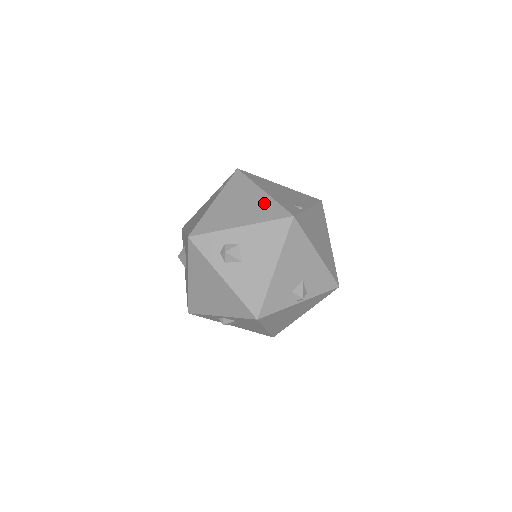
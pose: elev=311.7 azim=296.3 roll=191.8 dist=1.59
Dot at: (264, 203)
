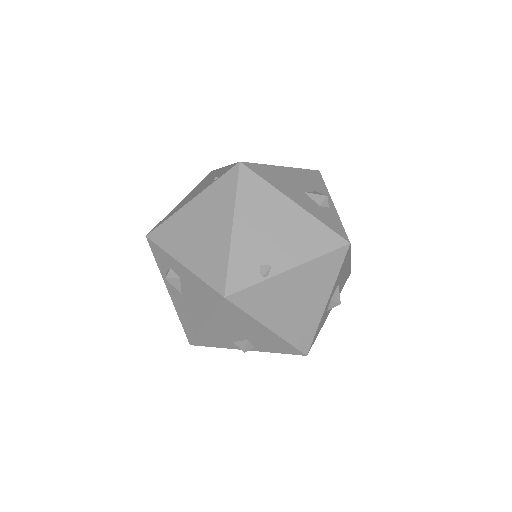
Dot at: (218, 249)
